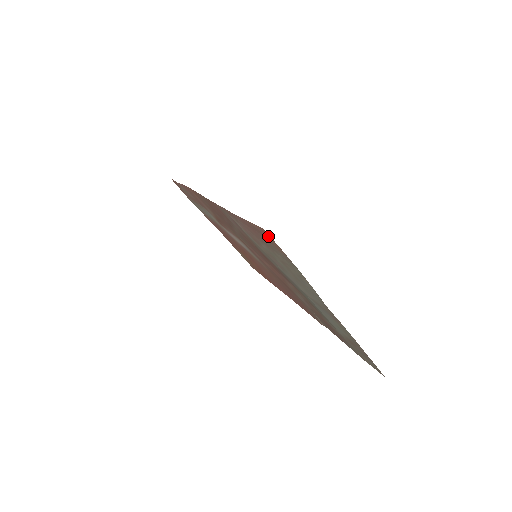
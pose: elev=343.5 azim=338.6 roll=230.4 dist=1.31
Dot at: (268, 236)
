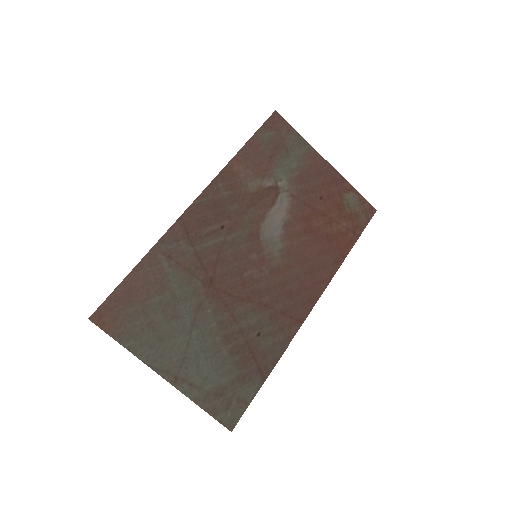
Dot at: (100, 320)
